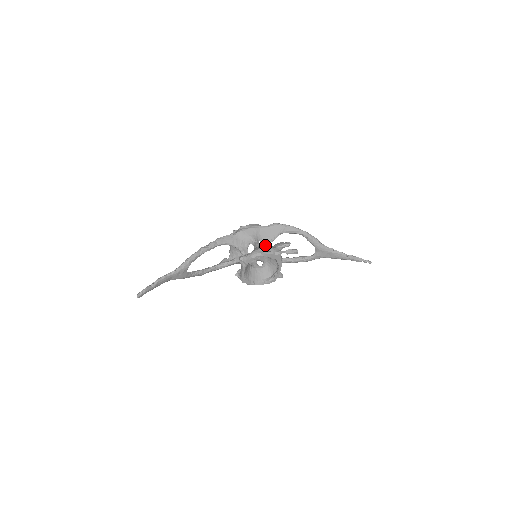
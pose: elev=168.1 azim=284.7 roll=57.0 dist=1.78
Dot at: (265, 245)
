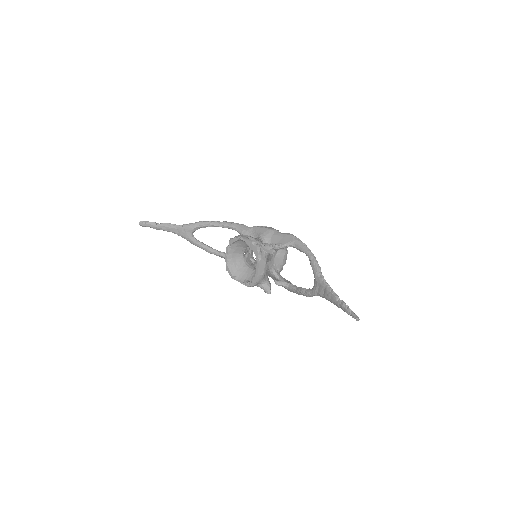
Dot at: occluded
